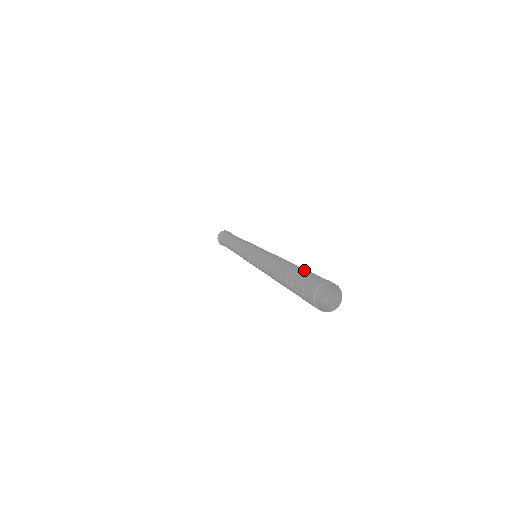
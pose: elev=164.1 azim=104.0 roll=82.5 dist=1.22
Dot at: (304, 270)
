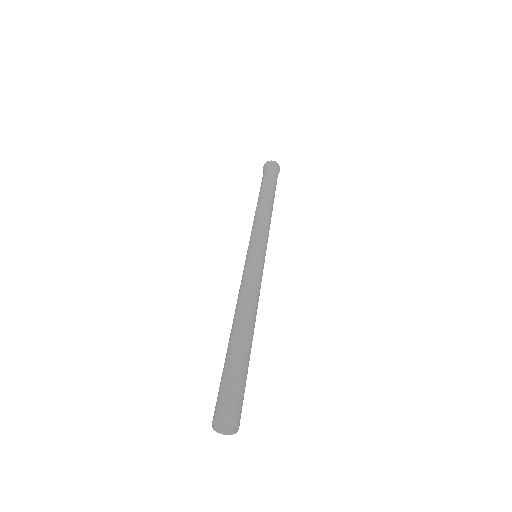
Dot at: (234, 368)
